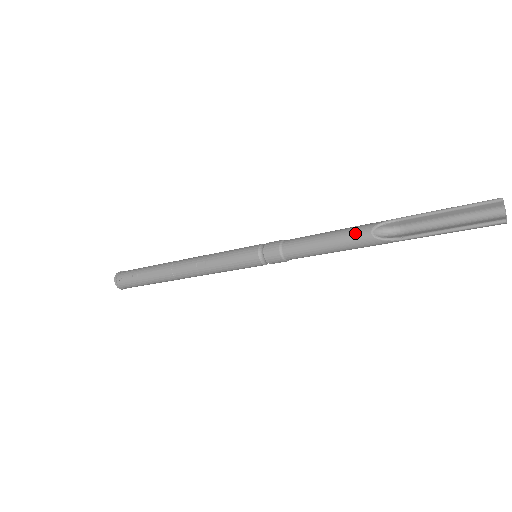
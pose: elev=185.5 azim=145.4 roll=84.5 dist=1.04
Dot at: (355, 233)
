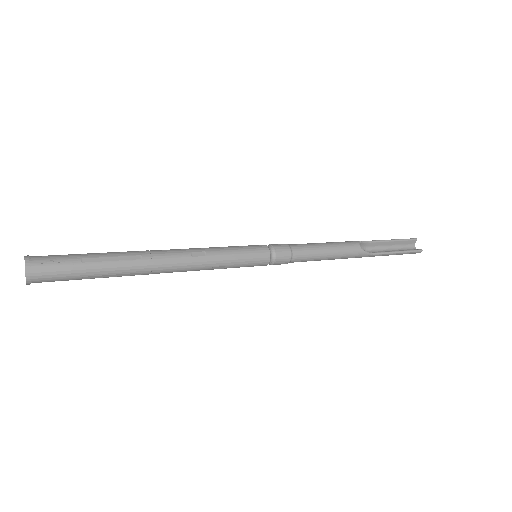
Dot at: (349, 244)
